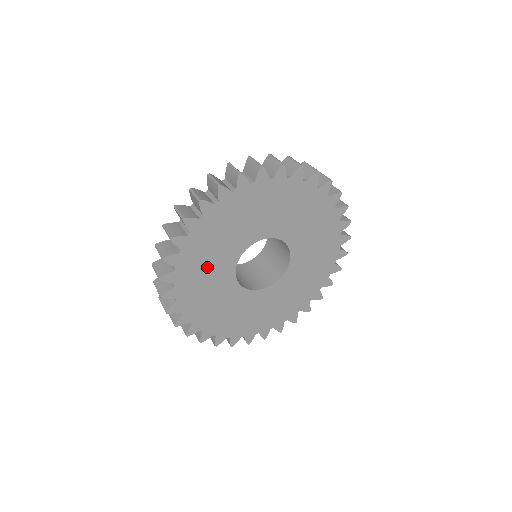
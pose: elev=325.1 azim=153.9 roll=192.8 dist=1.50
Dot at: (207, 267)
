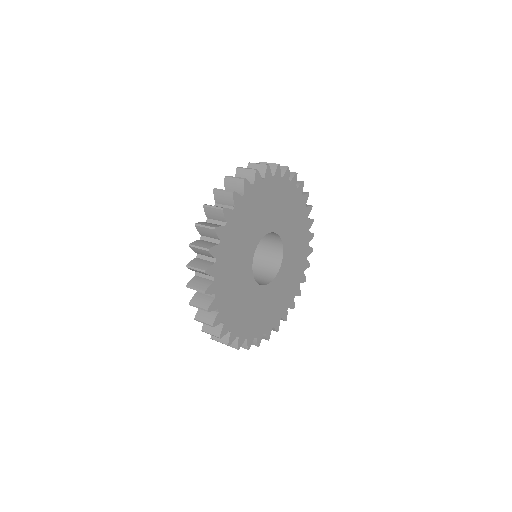
Dot at: (258, 212)
